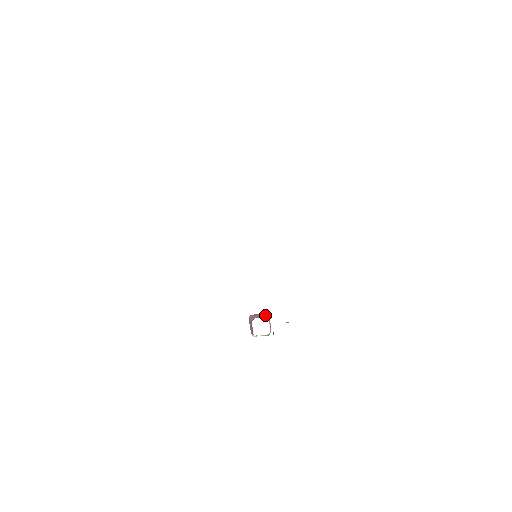
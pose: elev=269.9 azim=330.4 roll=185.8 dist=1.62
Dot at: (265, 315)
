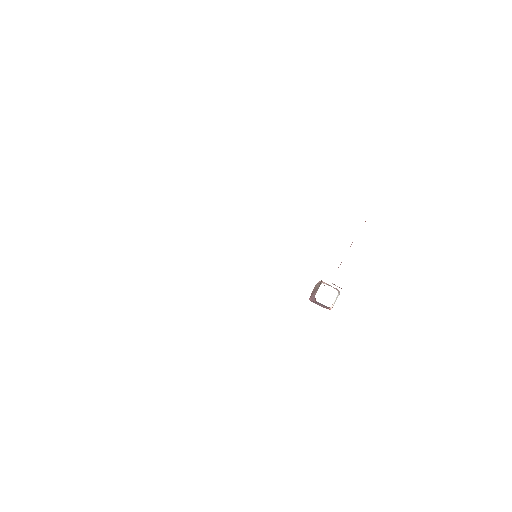
Dot at: (318, 285)
